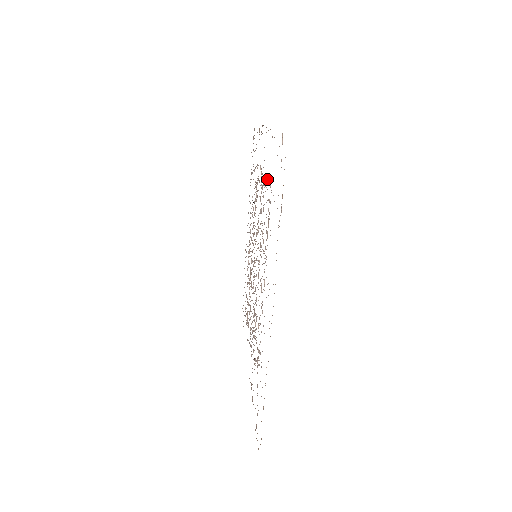
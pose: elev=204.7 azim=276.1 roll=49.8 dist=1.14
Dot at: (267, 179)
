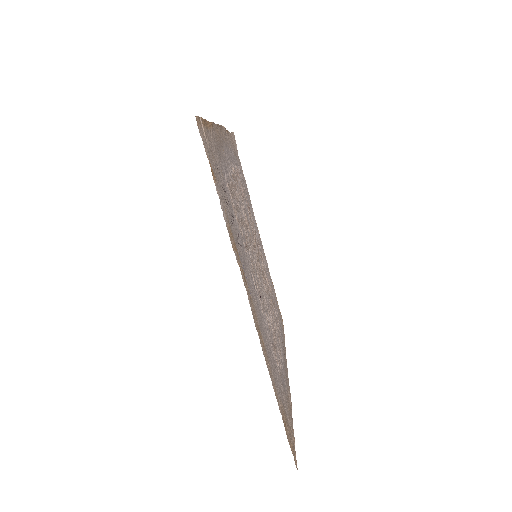
Dot at: (228, 174)
